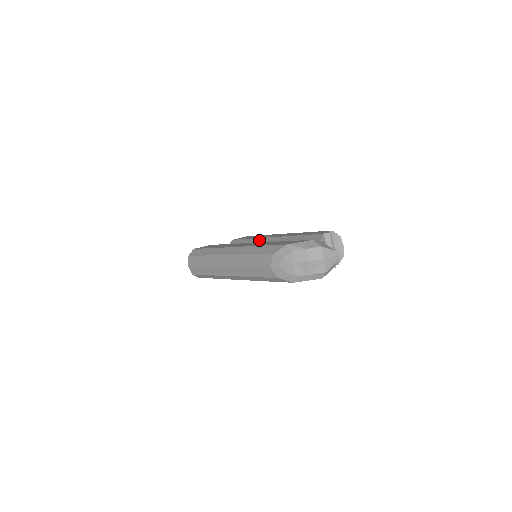
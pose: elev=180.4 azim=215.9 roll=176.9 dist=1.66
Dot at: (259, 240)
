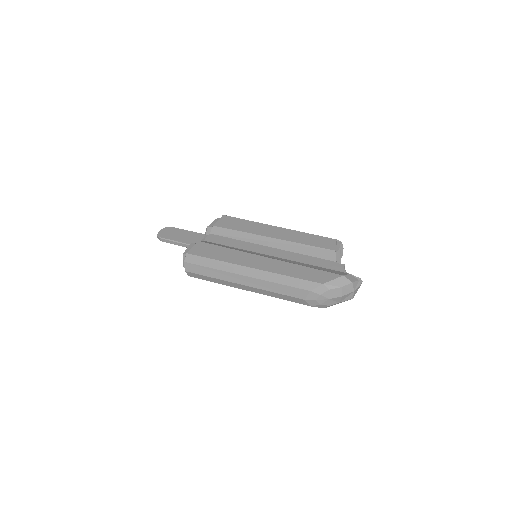
Dot at: (254, 237)
